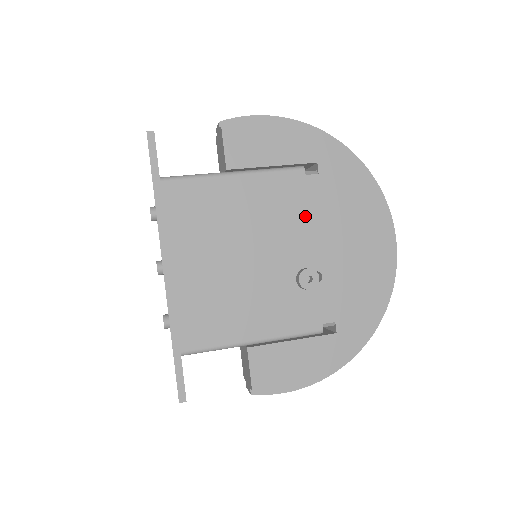
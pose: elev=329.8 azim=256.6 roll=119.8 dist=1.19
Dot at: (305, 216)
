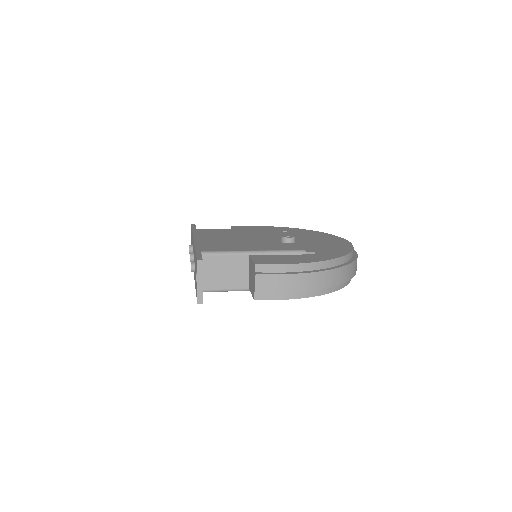
Dot at: (282, 234)
